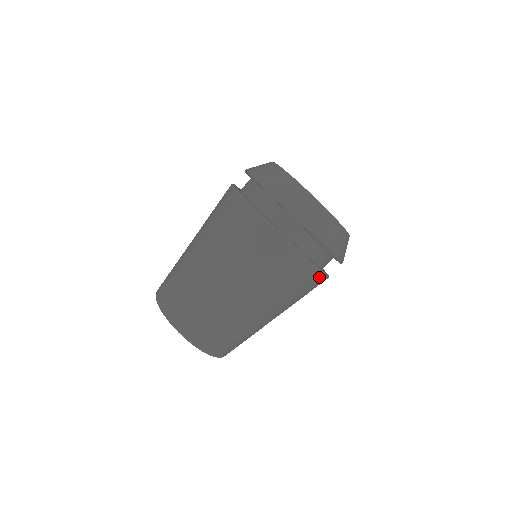
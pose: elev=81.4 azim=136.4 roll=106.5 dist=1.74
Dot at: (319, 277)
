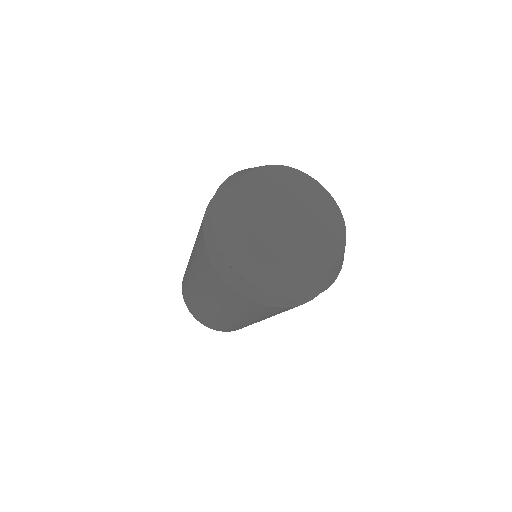
Dot at: (292, 307)
